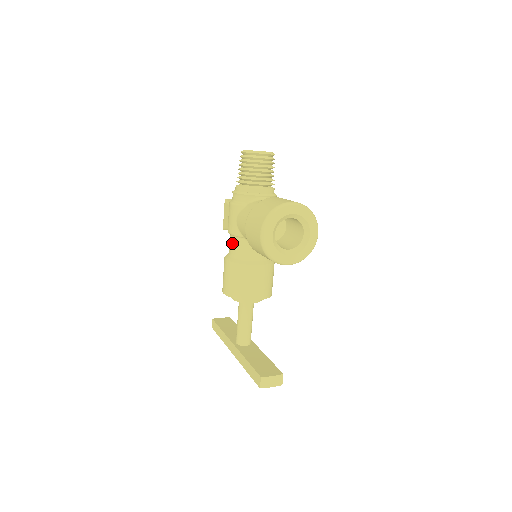
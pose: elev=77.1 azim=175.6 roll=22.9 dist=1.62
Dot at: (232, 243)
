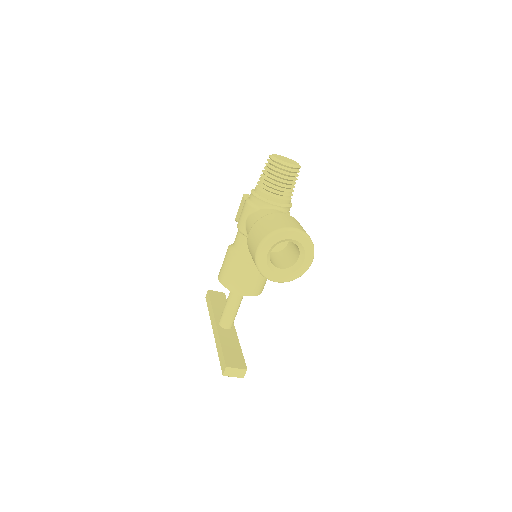
Dot at: (238, 238)
